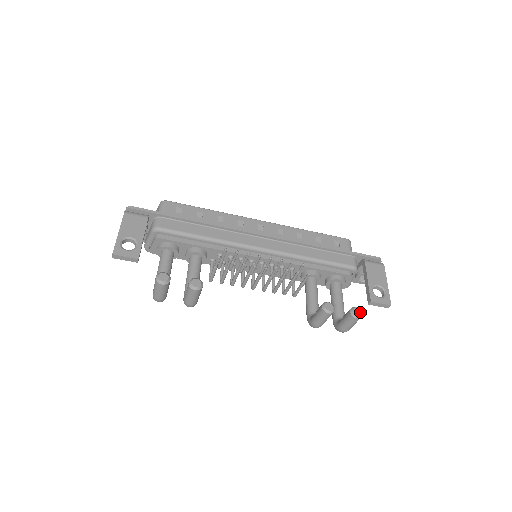
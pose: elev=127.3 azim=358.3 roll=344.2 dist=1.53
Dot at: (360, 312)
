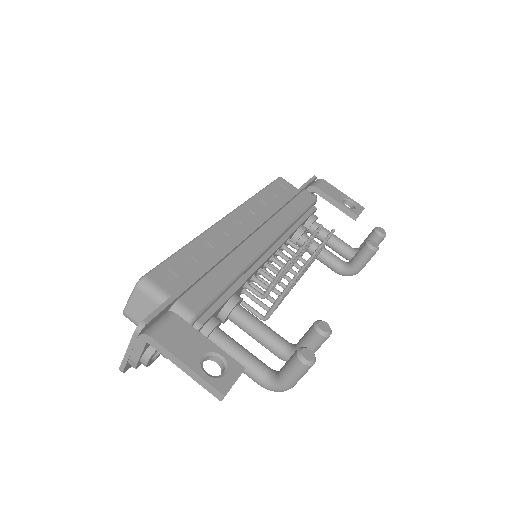
Dot at: (382, 229)
